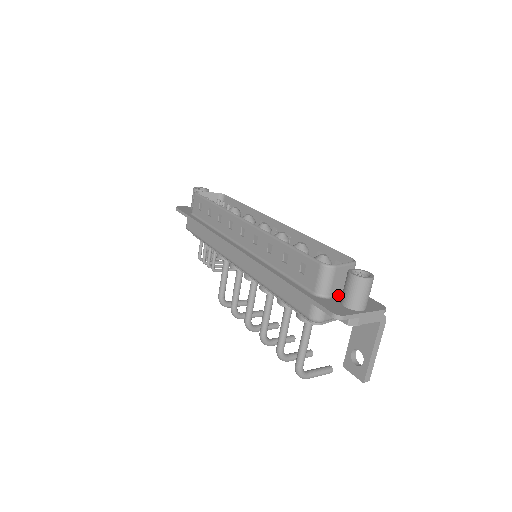
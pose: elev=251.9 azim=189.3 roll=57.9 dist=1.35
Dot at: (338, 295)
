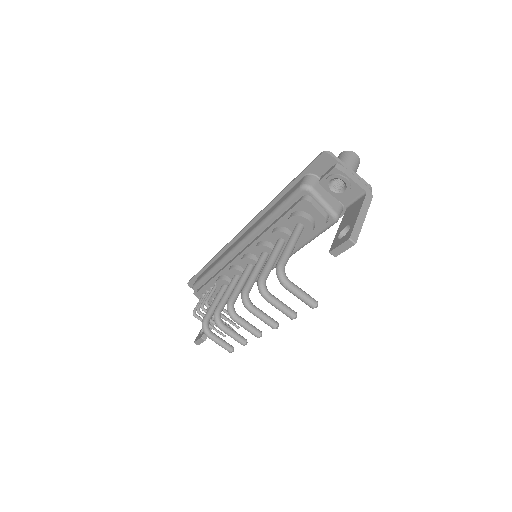
Dot at: occluded
